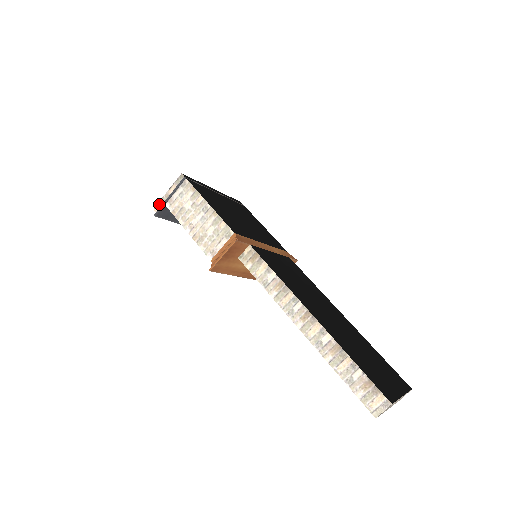
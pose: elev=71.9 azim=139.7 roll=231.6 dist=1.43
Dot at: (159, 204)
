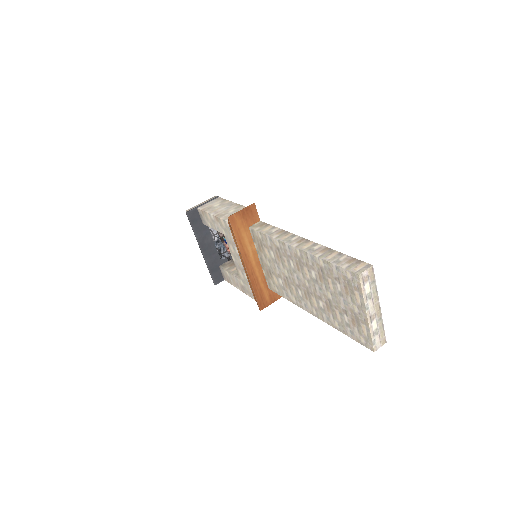
Dot at: (192, 208)
